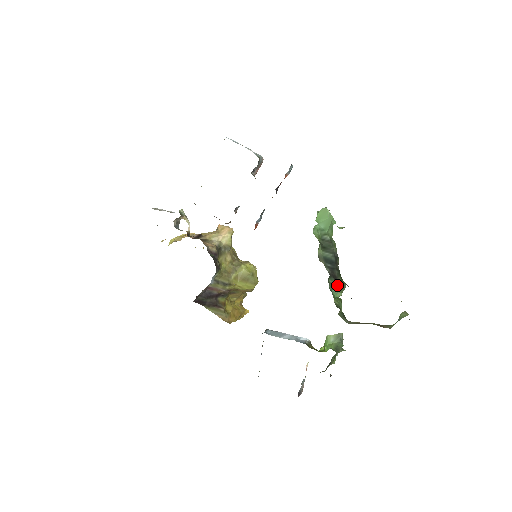
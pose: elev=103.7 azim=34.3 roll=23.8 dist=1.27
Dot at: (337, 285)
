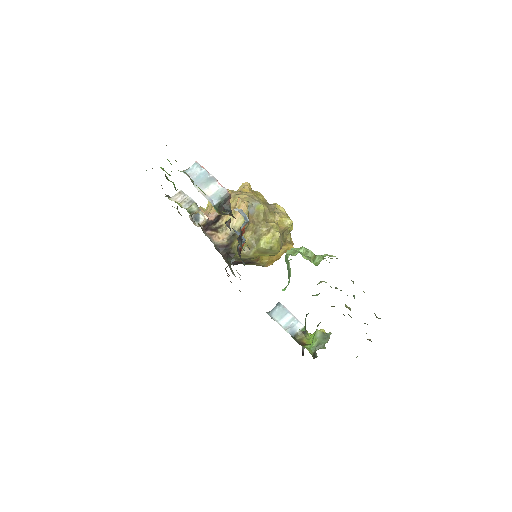
Dot at: occluded
